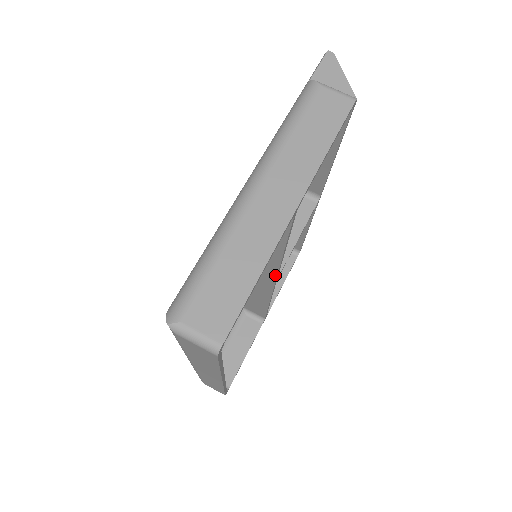
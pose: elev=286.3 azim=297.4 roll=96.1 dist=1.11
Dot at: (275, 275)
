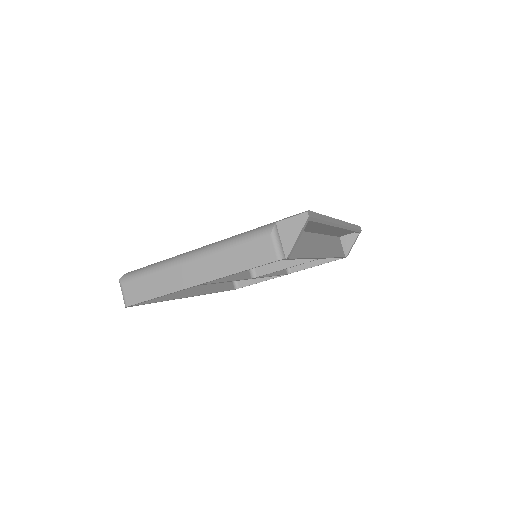
Dot at: occluded
